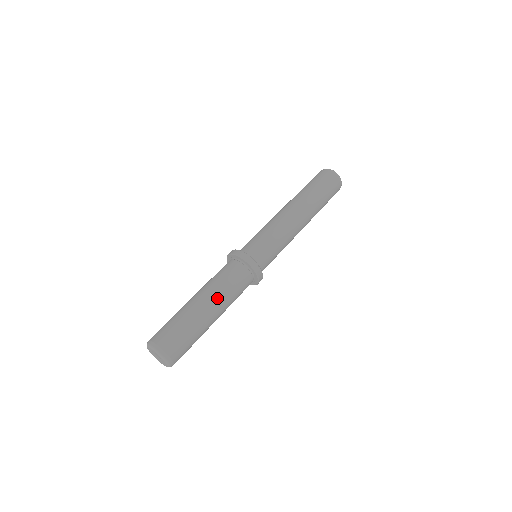
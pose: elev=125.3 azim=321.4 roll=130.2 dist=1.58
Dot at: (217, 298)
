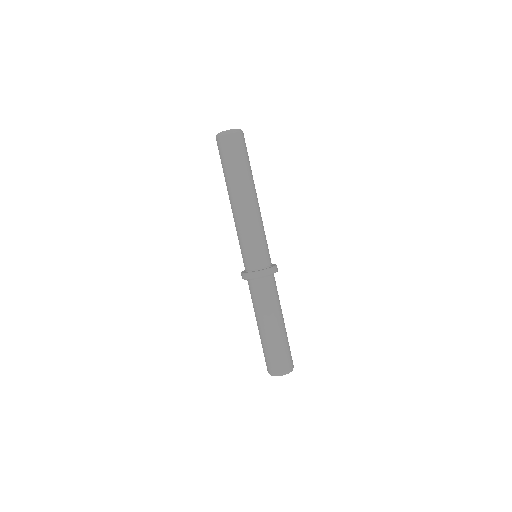
Dot at: (281, 311)
